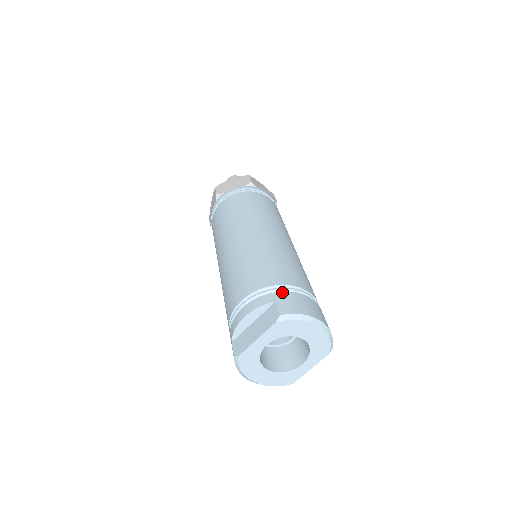
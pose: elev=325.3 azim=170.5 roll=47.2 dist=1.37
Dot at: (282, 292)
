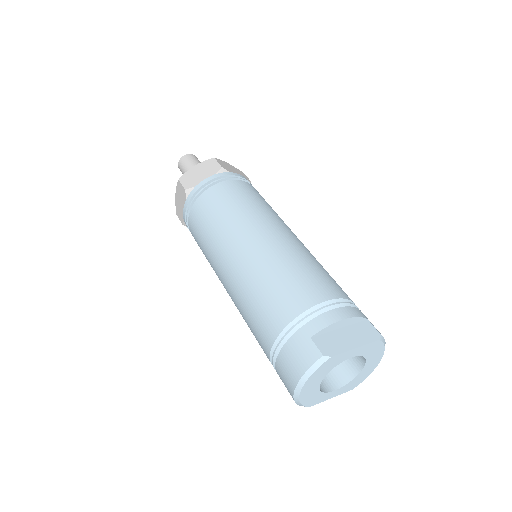
Dot at: occluded
